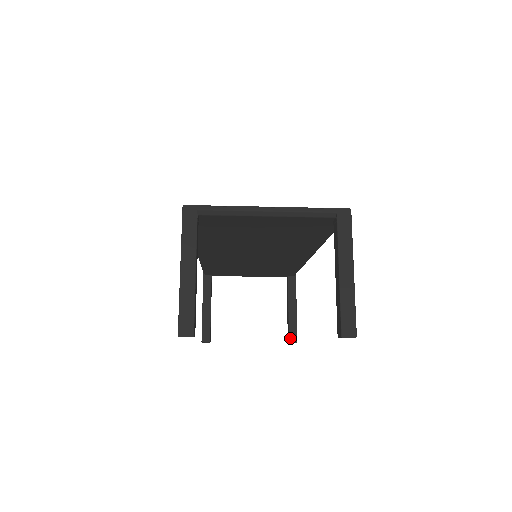
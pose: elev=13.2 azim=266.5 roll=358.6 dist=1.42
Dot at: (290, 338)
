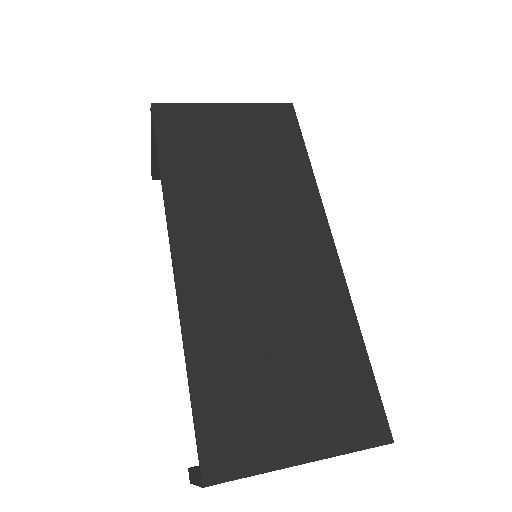
Dot at: occluded
